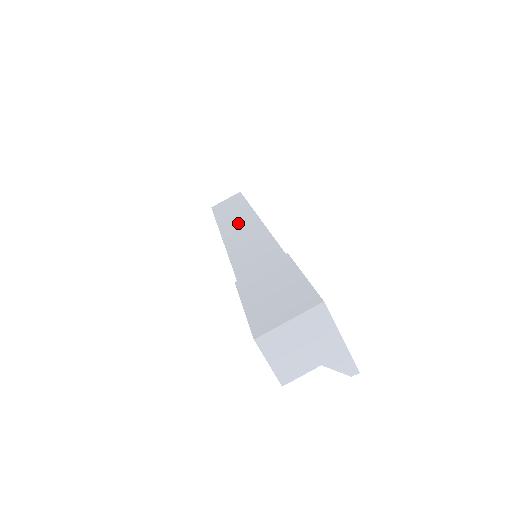
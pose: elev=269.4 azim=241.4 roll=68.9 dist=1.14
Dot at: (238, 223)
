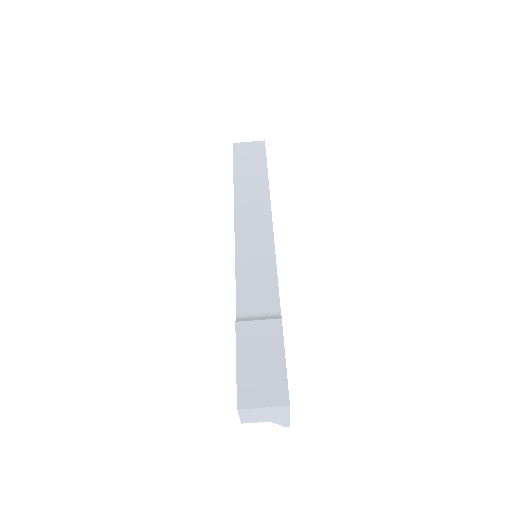
Dot at: (252, 206)
